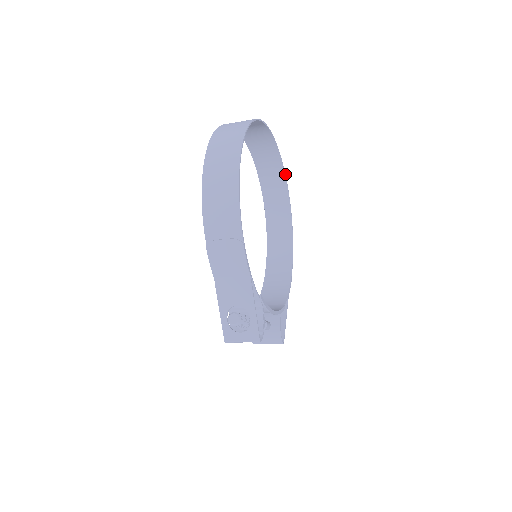
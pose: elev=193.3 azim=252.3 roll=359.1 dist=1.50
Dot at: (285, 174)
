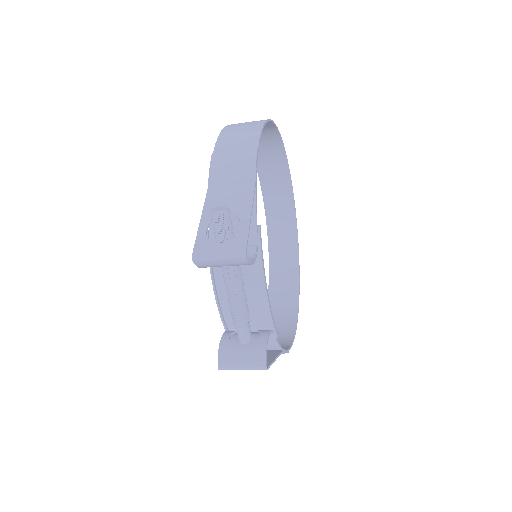
Dot at: (299, 265)
